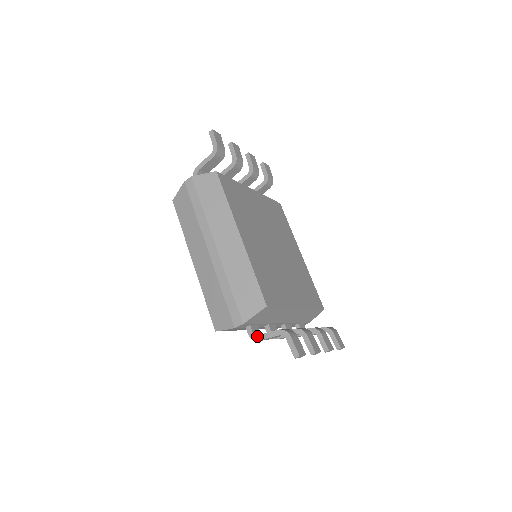
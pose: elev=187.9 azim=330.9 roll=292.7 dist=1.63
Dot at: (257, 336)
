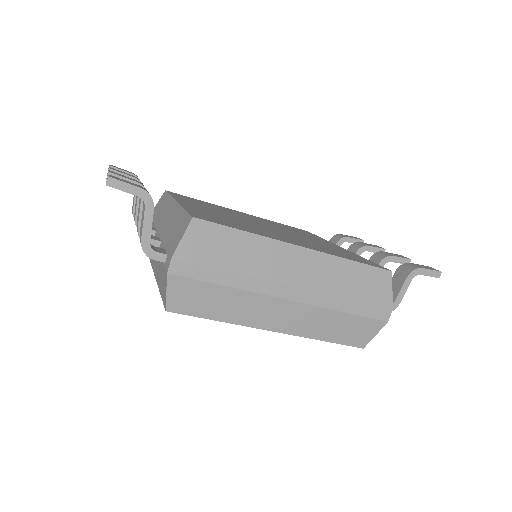
Dot at: (394, 304)
